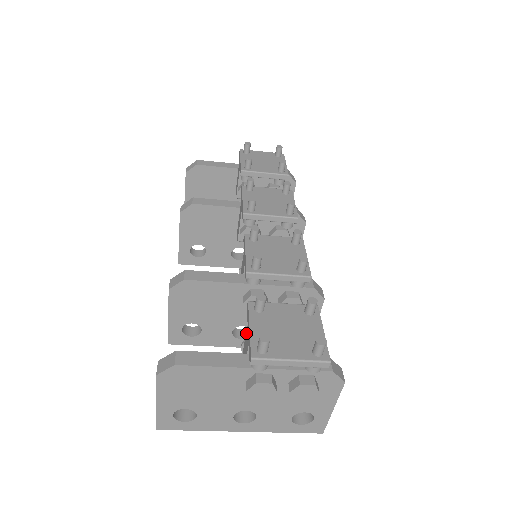
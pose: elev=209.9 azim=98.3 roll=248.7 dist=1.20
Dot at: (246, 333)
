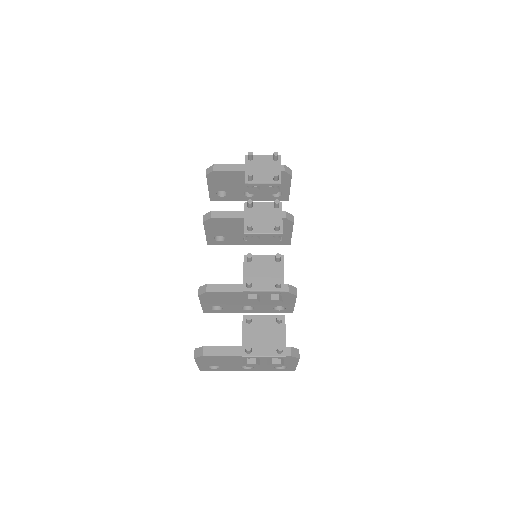
Dot at: occluded
